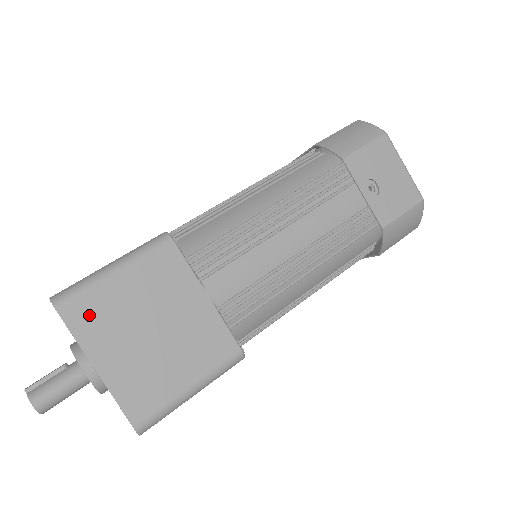
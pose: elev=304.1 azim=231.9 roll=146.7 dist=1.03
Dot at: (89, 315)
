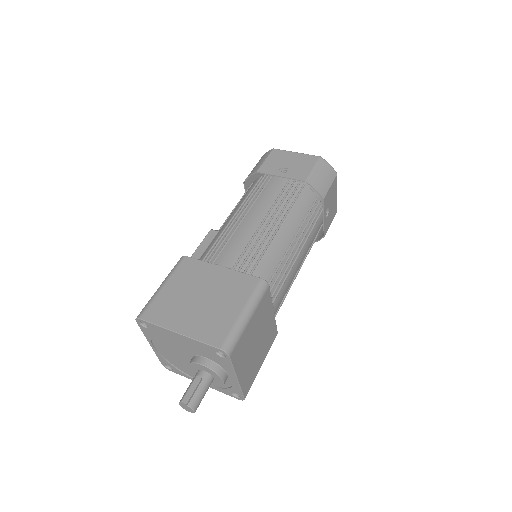
Dot at: (239, 351)
